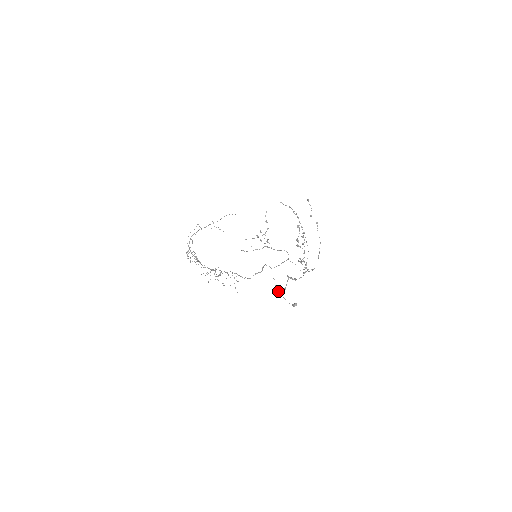
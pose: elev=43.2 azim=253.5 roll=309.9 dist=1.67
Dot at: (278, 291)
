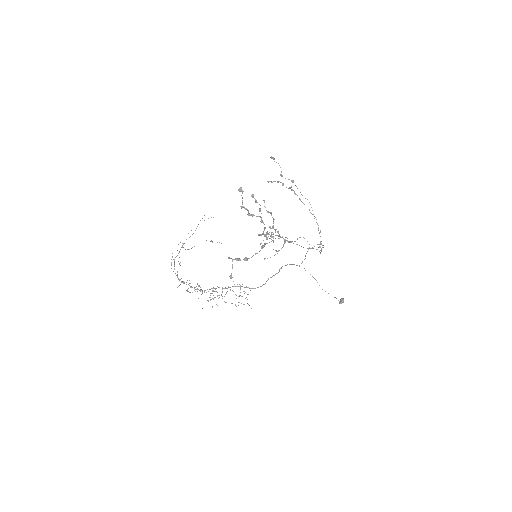
Dot at: occluded
